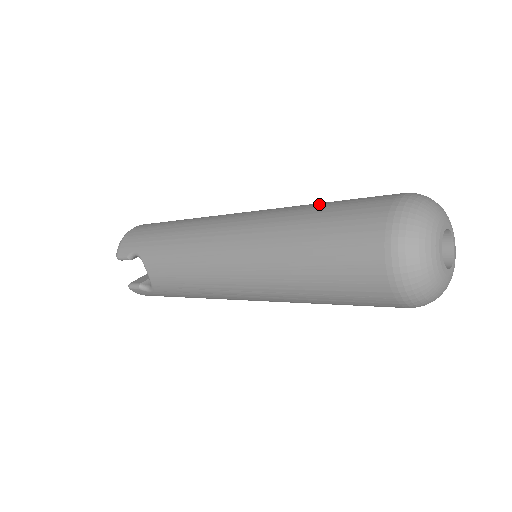
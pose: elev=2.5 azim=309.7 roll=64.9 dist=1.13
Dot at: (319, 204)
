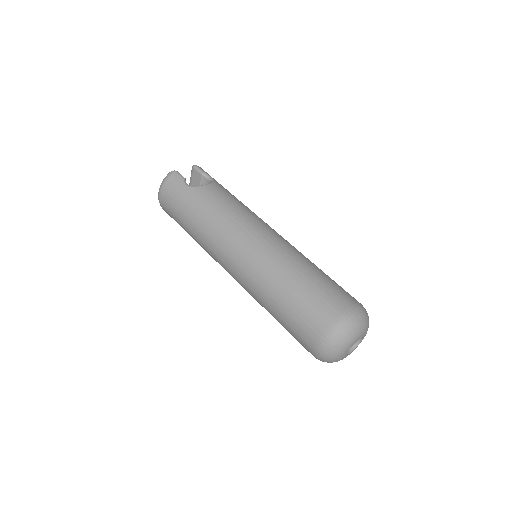
Dot at: (275, 307)
